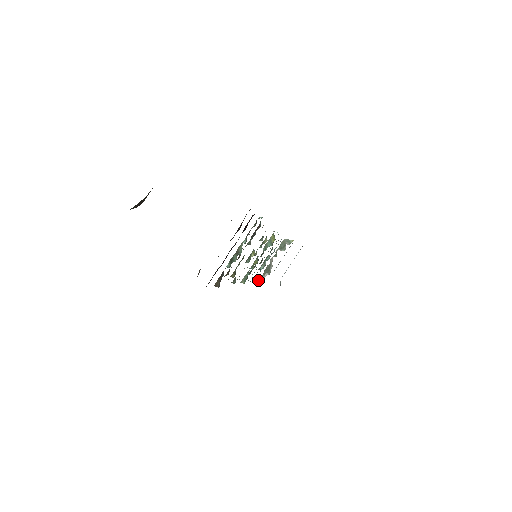
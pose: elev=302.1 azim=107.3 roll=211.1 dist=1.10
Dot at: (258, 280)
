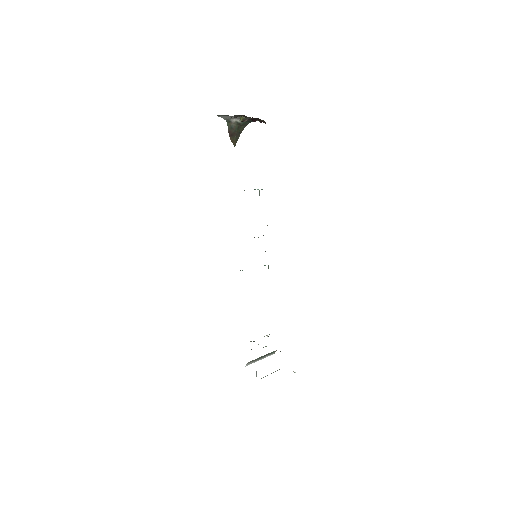
Dot at: occluded
